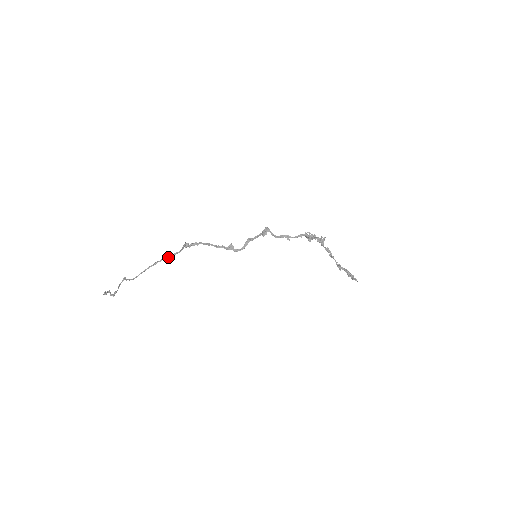
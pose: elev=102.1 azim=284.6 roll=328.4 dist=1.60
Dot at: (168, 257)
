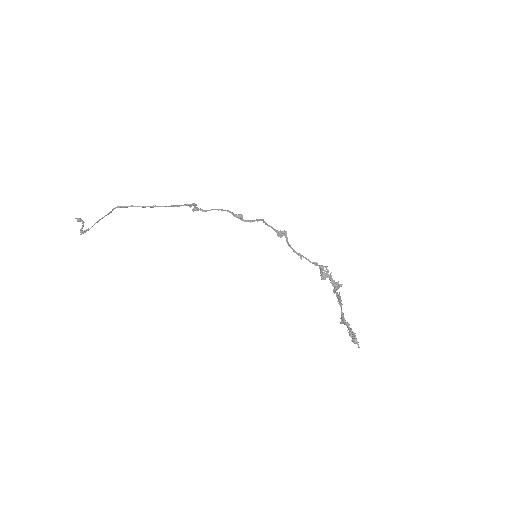
Dot at: occluded
